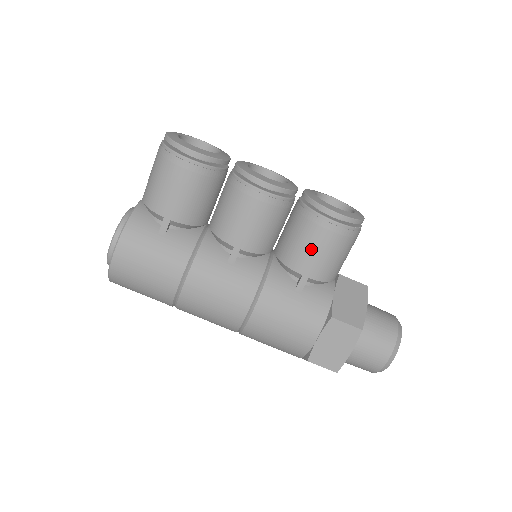
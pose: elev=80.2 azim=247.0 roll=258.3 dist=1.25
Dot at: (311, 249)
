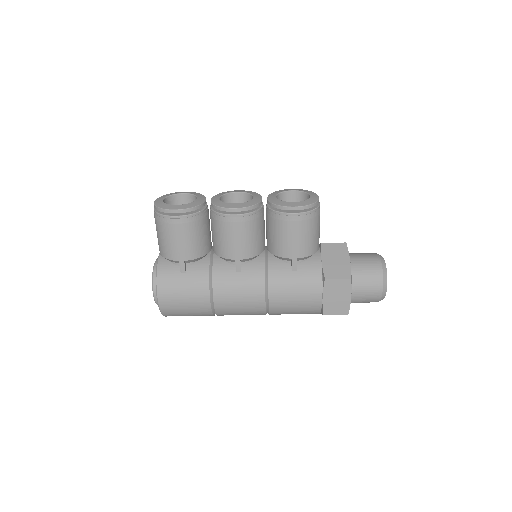
Dot at: (289, 239)
